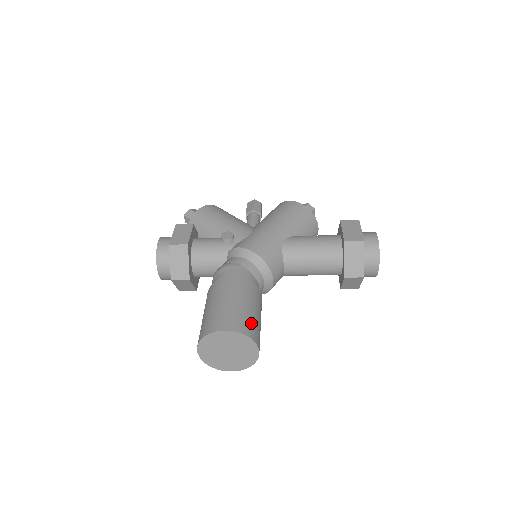
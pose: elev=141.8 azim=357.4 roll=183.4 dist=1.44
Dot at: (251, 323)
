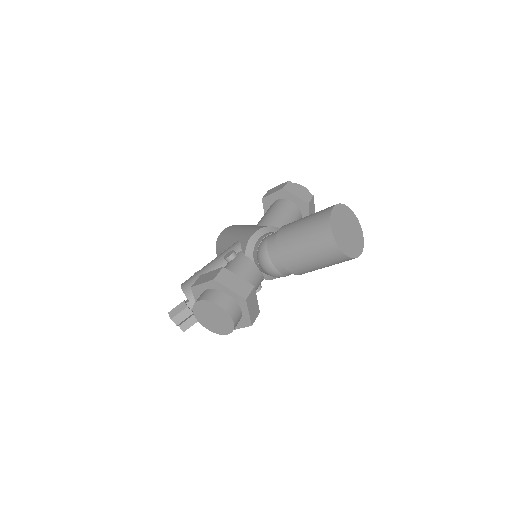
Dot at: occluded
